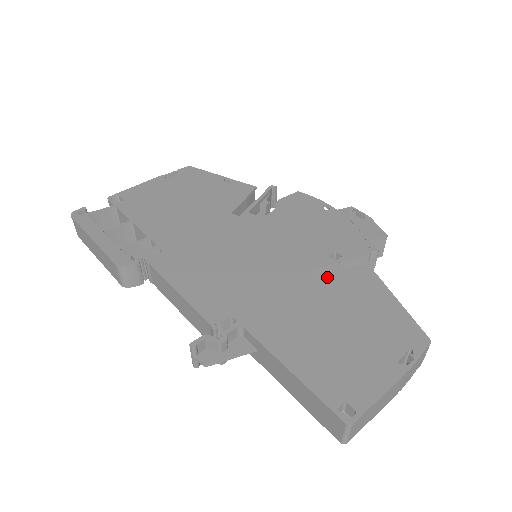
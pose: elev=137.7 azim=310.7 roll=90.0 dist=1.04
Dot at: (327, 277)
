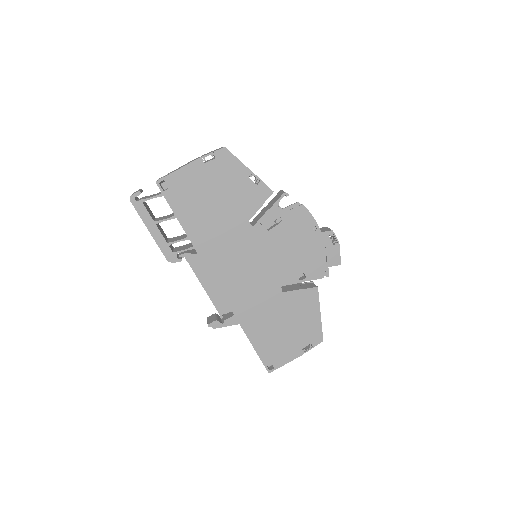
Dot at: (291, 293)
